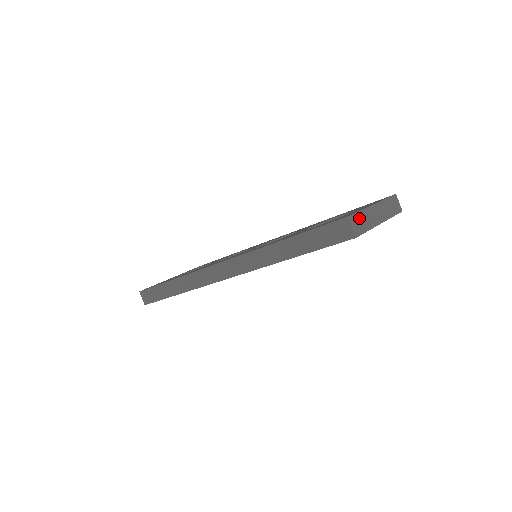
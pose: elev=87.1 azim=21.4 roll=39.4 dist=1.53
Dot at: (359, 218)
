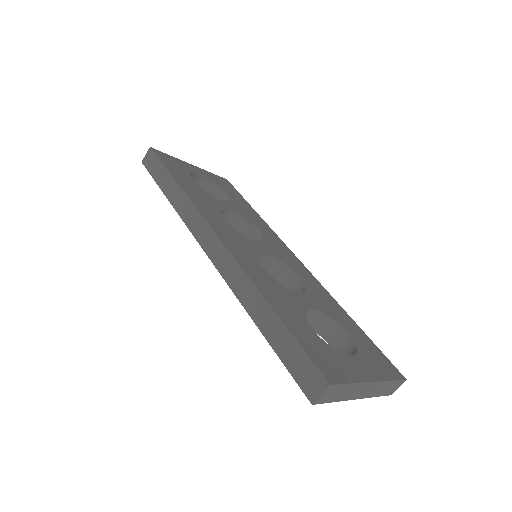
Dot at: (340, 389)
